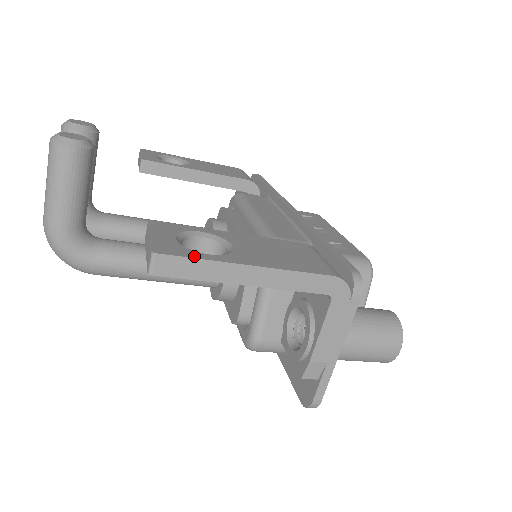
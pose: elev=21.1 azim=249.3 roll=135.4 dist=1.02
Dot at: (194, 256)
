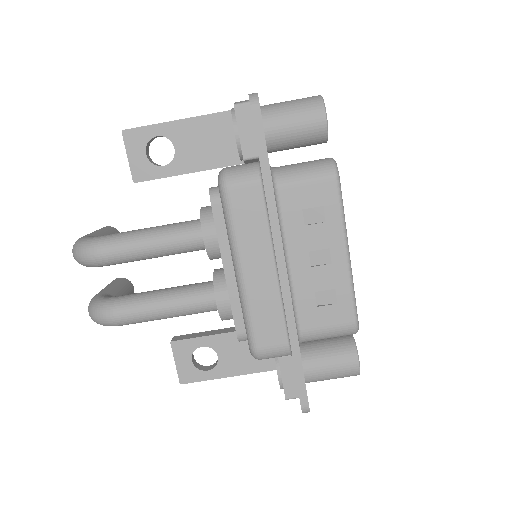
Dot at: occluded
